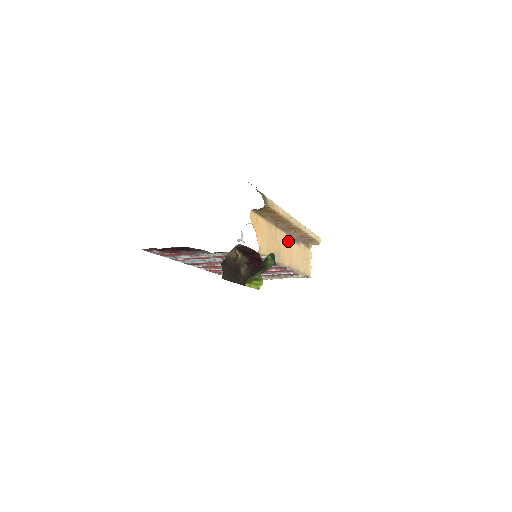
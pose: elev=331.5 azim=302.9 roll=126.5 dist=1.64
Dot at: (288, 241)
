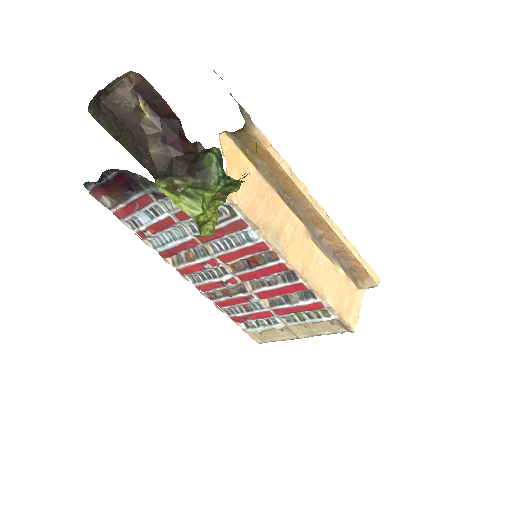
Dot at: (306, 238)
